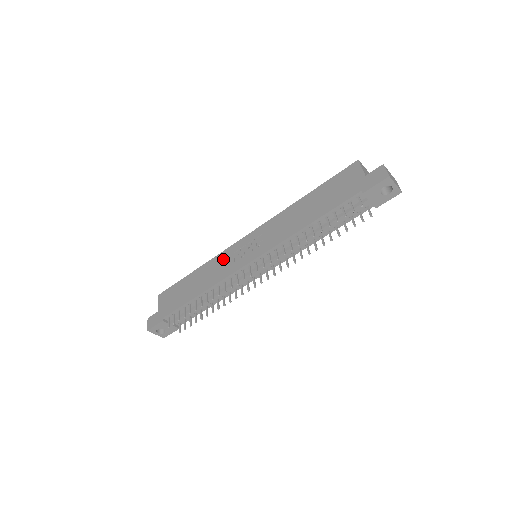
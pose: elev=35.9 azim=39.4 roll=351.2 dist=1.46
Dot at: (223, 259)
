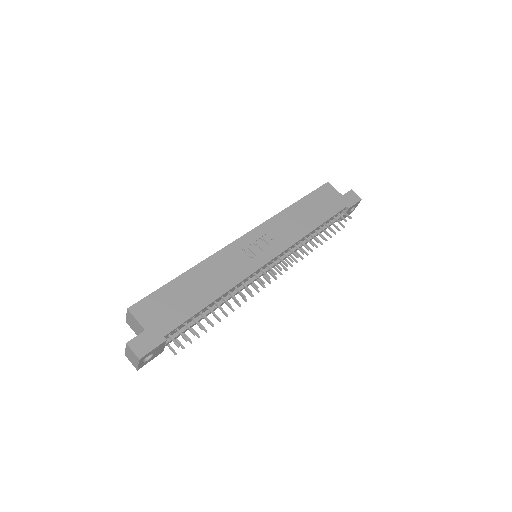
Dot at: (228, 258)
